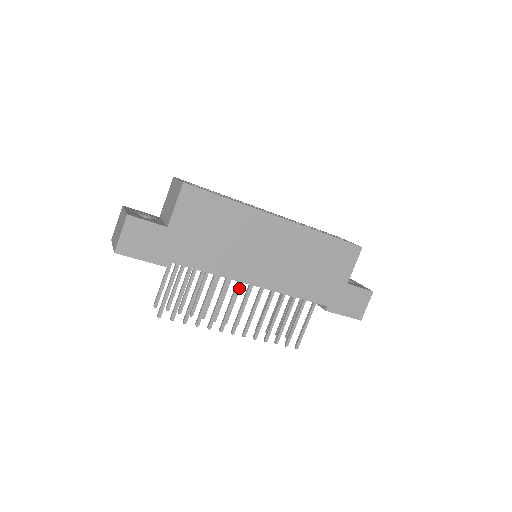
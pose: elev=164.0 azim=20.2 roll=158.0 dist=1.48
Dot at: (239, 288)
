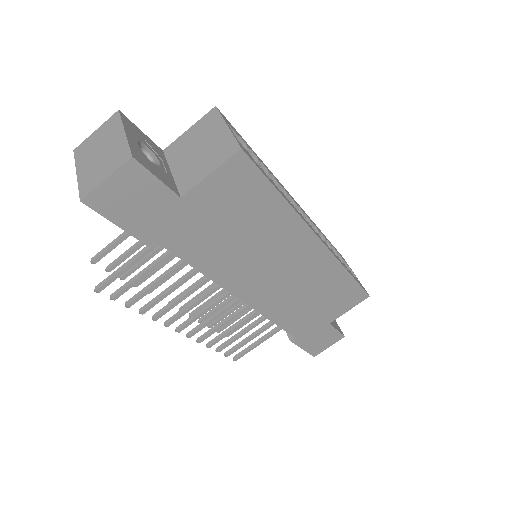
Dot at: occluded
